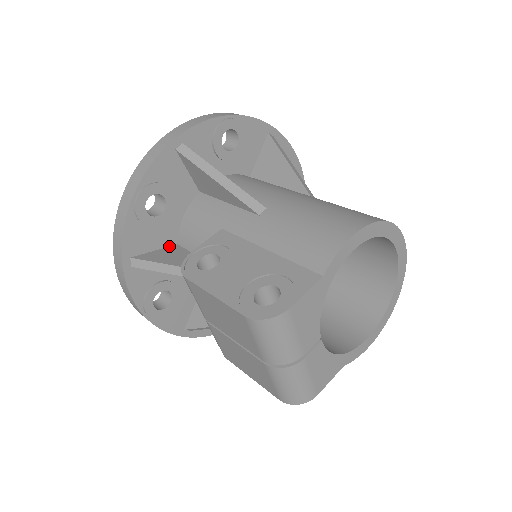
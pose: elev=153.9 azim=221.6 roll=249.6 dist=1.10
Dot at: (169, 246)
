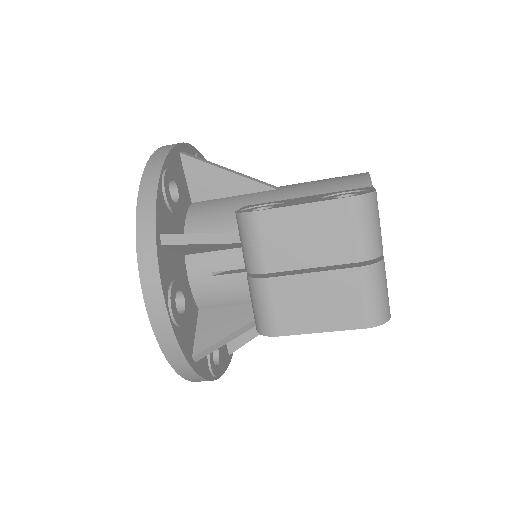
Dot at: occluded
